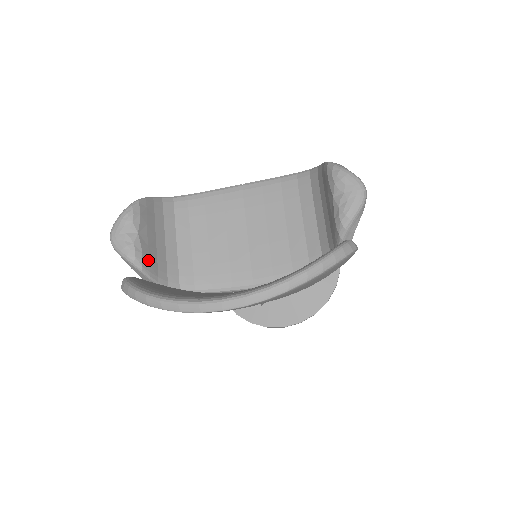
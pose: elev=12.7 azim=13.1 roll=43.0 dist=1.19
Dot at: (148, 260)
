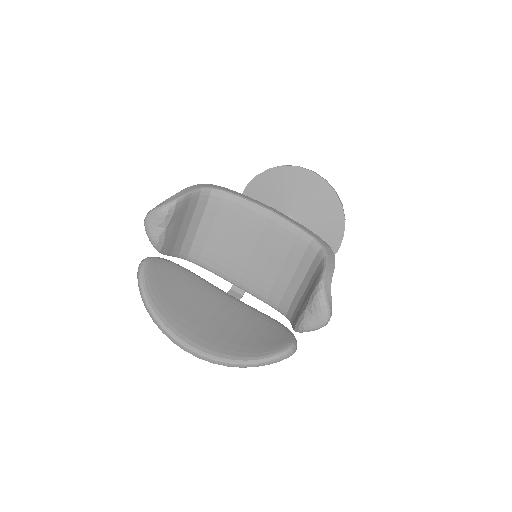
Dot at: (167, 245)
